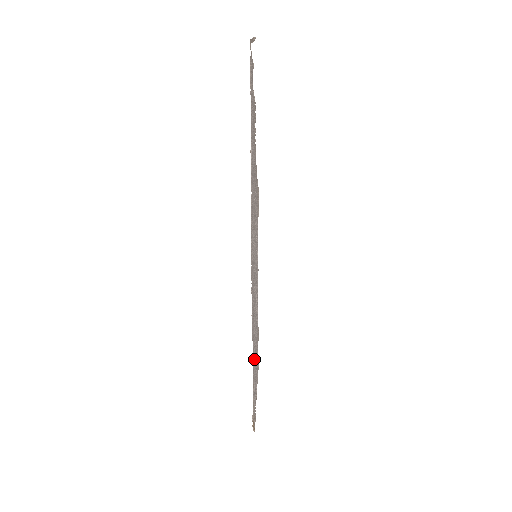
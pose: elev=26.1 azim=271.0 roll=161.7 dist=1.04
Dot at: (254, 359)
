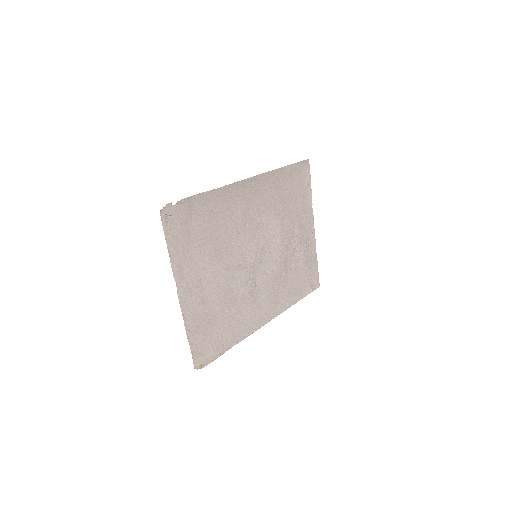
Dot at: (225, 329)
